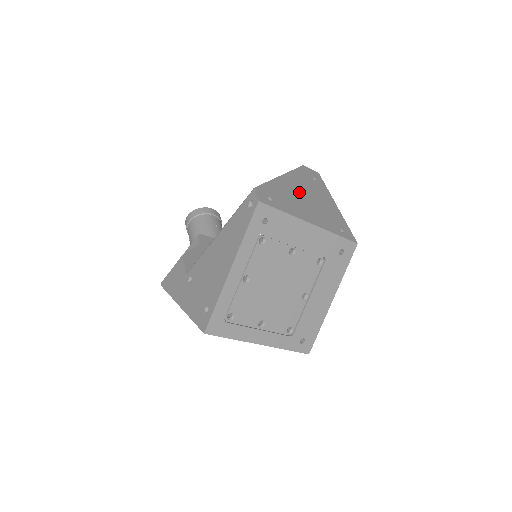
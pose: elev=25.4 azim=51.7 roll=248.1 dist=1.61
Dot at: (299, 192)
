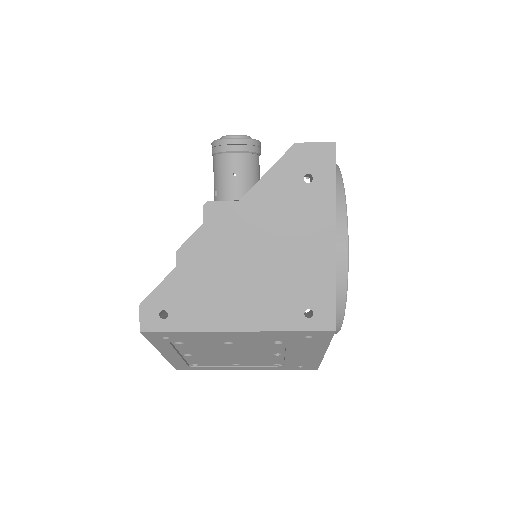
Dot at: (240, 255)
